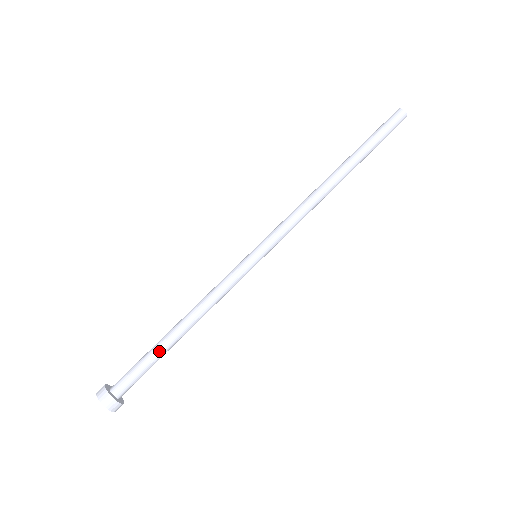
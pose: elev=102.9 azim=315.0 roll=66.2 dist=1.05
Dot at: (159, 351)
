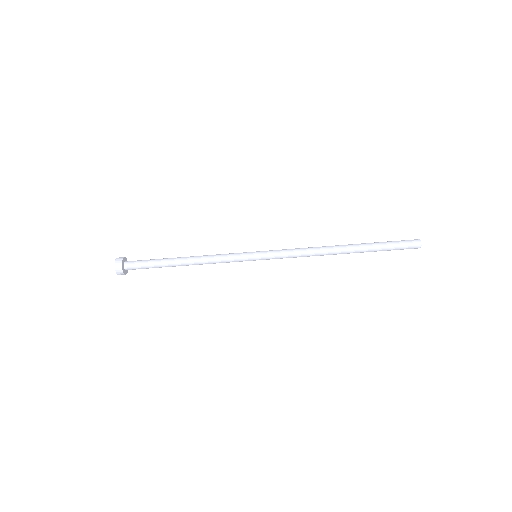
Dot at: (163, 265)
